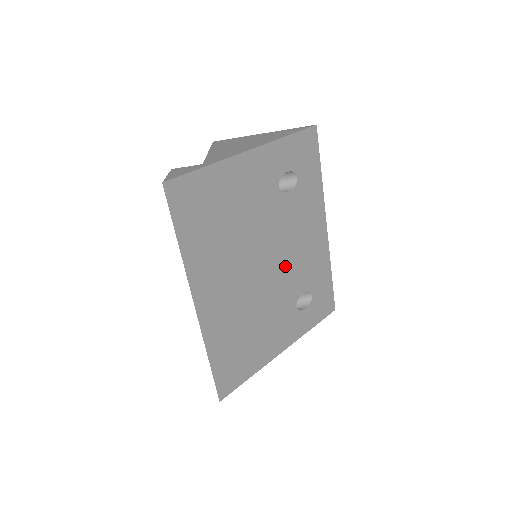
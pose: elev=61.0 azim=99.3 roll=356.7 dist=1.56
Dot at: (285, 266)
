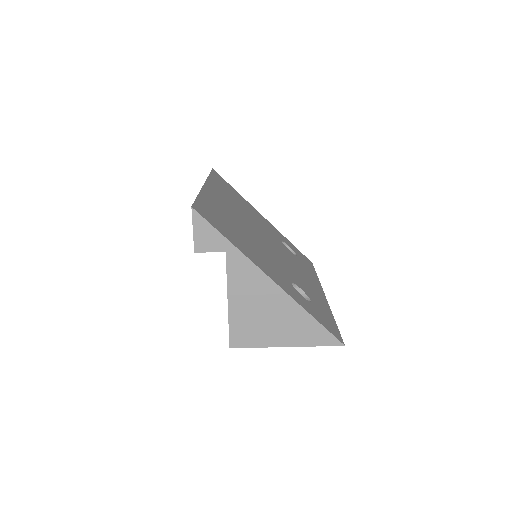
Dot at: (282, 260)
